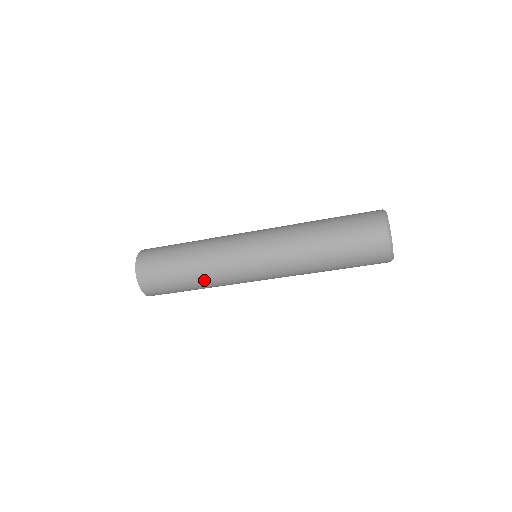
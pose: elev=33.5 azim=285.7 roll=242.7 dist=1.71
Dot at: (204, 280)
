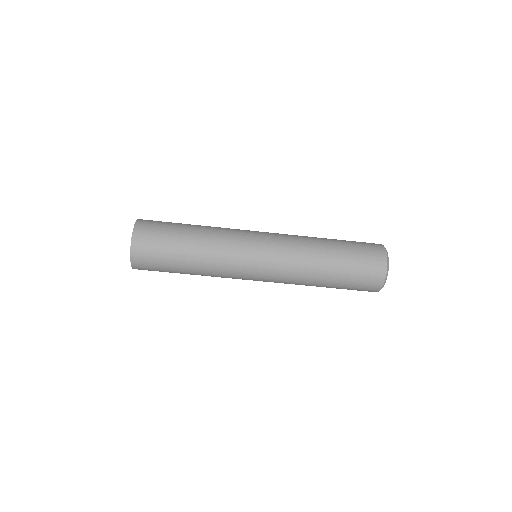
Dot at: (203, 262)
